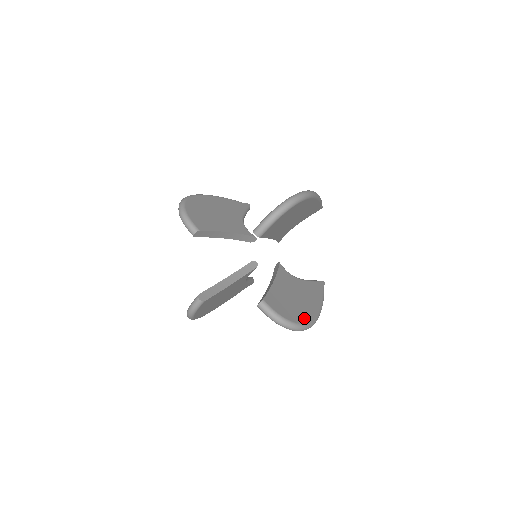
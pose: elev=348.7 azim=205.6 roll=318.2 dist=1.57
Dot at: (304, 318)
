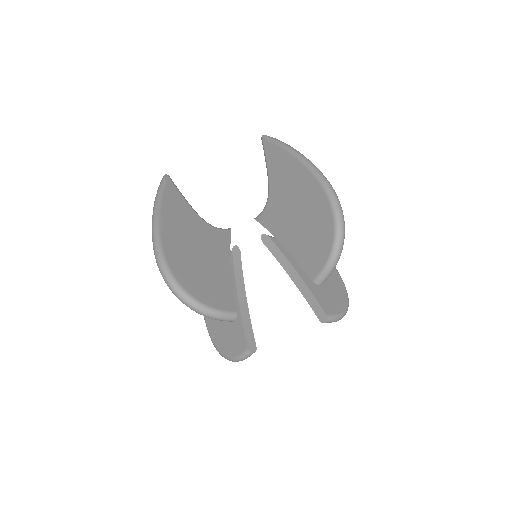
Dot at: (339, 284)
